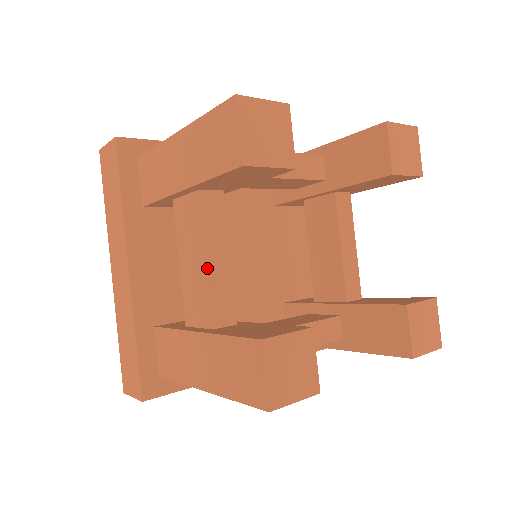
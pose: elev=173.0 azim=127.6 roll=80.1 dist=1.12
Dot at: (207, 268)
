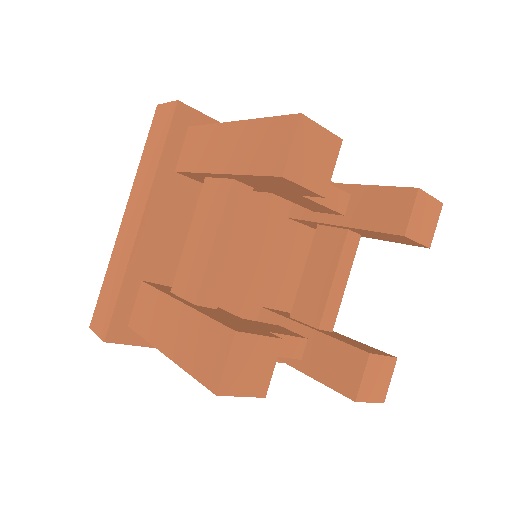
Dot at: (212, 250)
